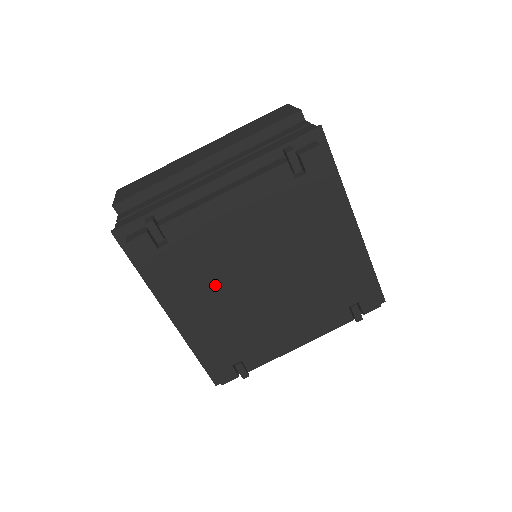
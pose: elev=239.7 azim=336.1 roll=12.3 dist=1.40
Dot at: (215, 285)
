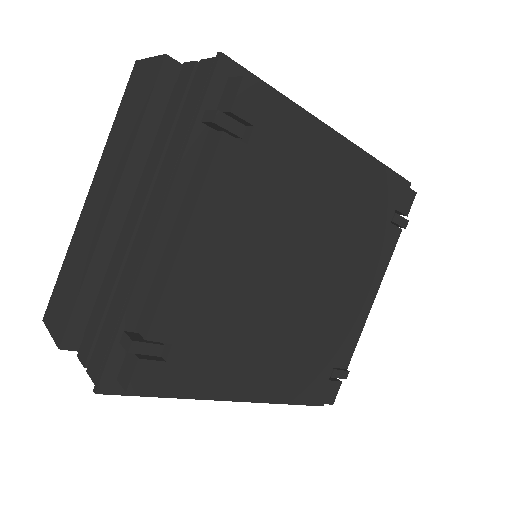
Dot at: (255, 332)
